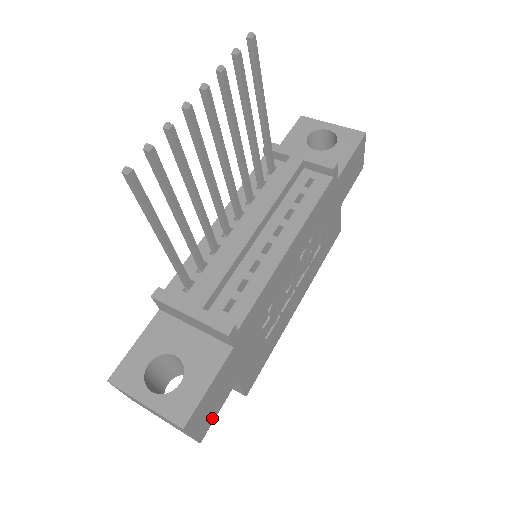
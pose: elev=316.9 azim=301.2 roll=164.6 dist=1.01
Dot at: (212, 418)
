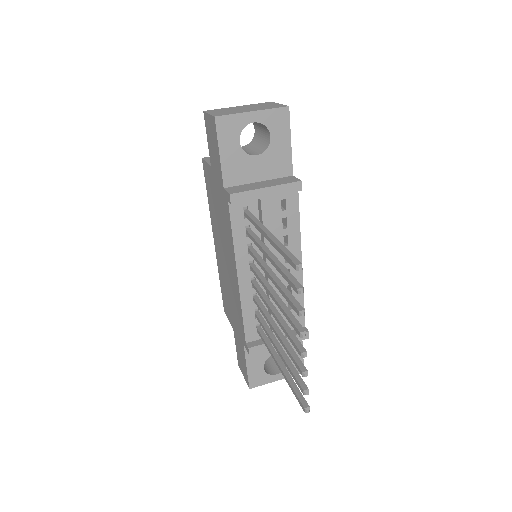
Dot at: occluded
